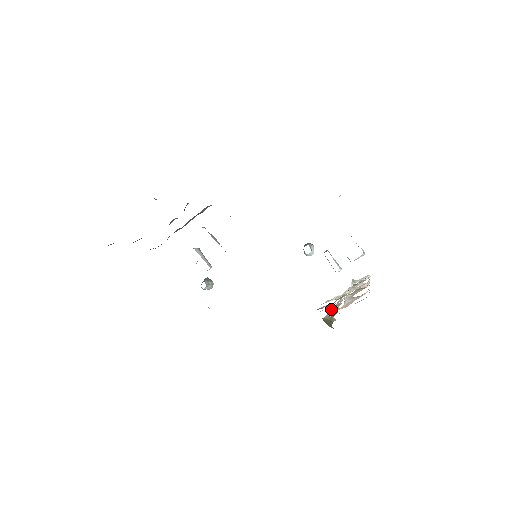
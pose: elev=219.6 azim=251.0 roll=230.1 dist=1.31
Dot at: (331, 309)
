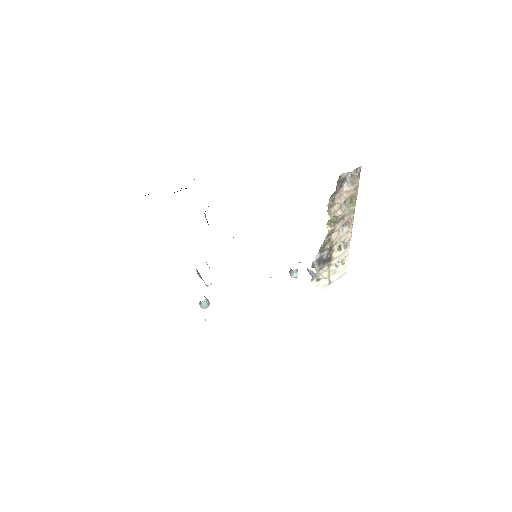
Dot at: (329, 226)
